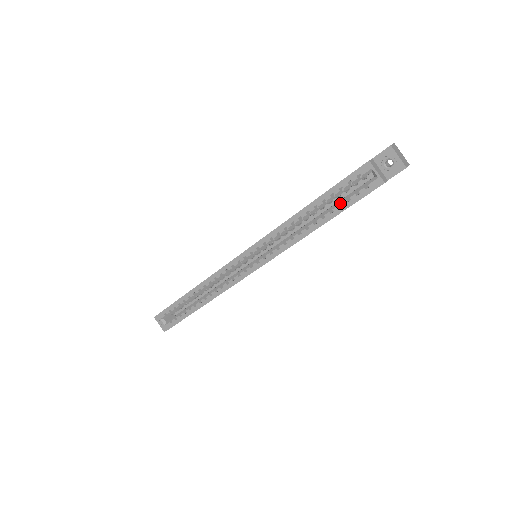
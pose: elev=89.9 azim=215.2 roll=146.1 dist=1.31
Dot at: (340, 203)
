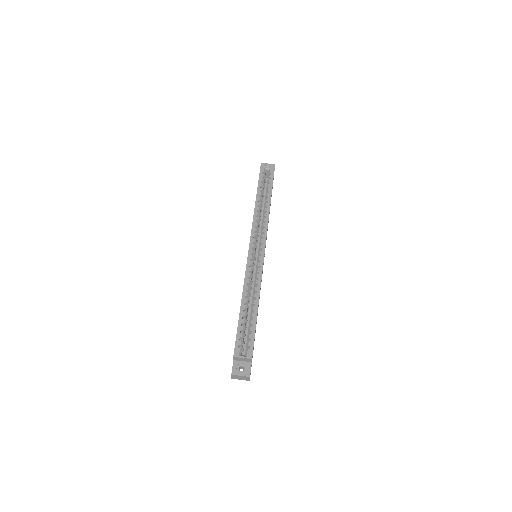
Dot at: occluded
